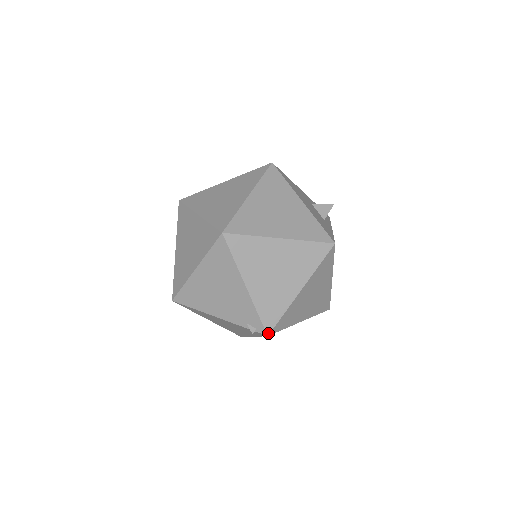
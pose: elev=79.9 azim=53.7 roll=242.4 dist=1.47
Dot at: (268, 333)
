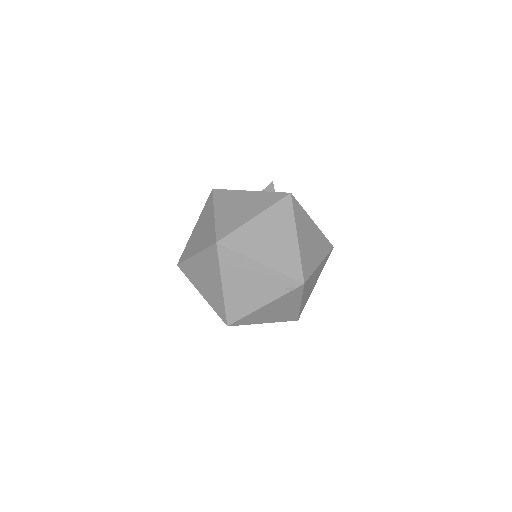
Dot at: (303, 282)
